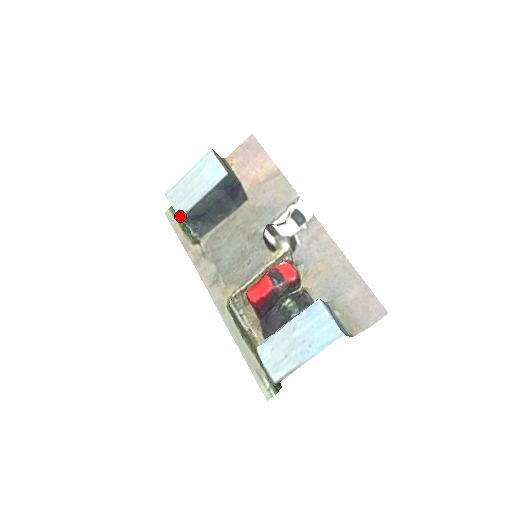
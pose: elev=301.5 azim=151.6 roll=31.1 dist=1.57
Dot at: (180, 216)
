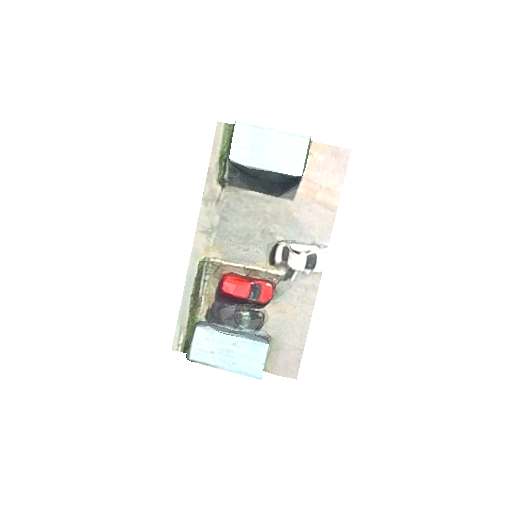
Dot at: (230, 159)
